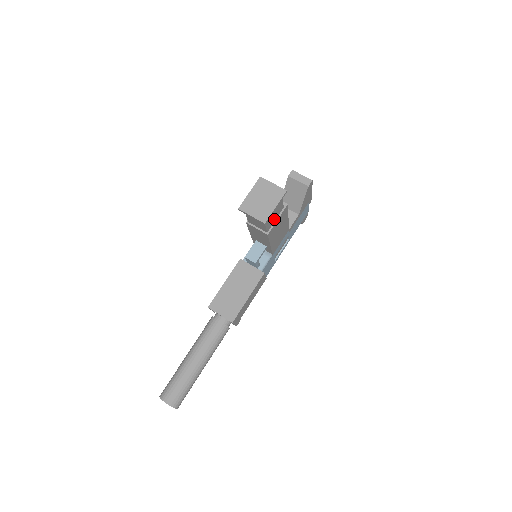
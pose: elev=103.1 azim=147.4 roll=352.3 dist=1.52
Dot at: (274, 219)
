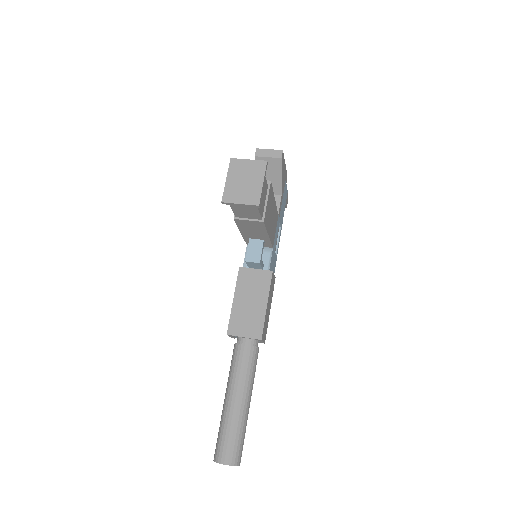
Dot at: (263, 202)
